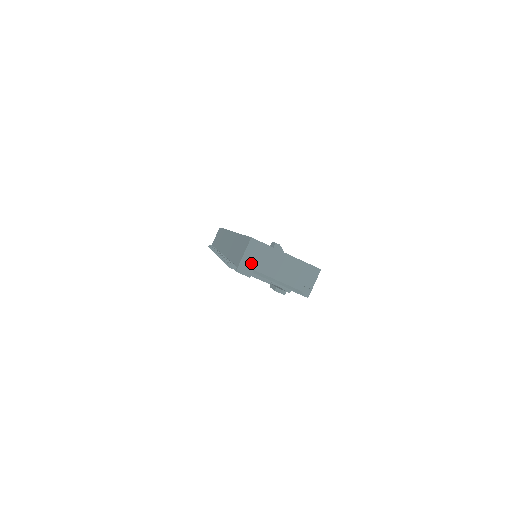
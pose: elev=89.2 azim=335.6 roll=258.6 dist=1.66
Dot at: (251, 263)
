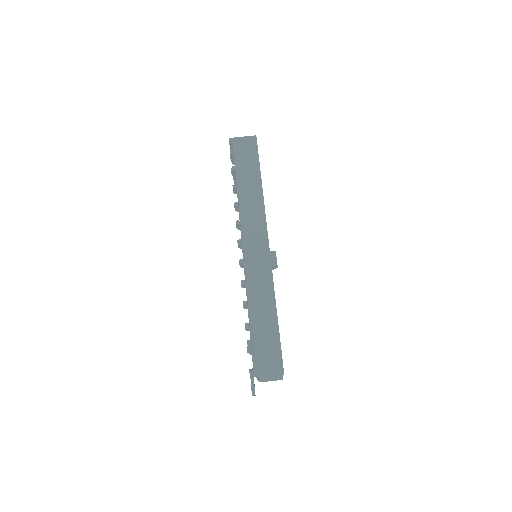
Dot at: (263, 376)
